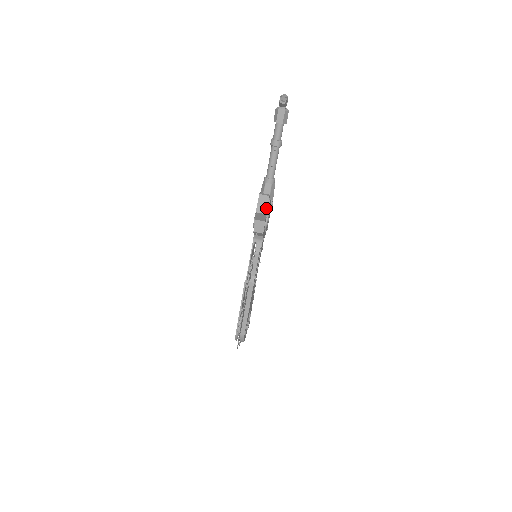
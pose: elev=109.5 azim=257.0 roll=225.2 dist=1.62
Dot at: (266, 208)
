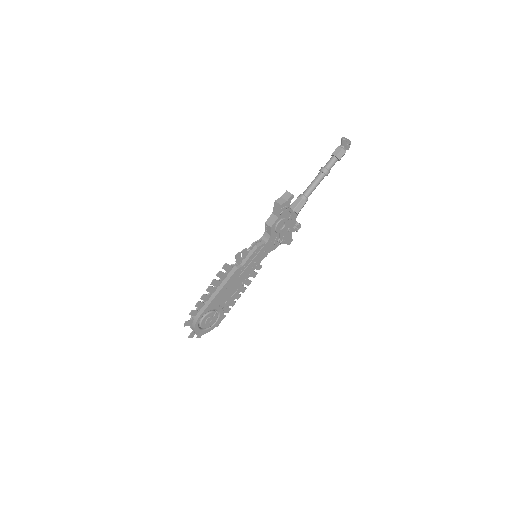
Dot at: (285, 202)
